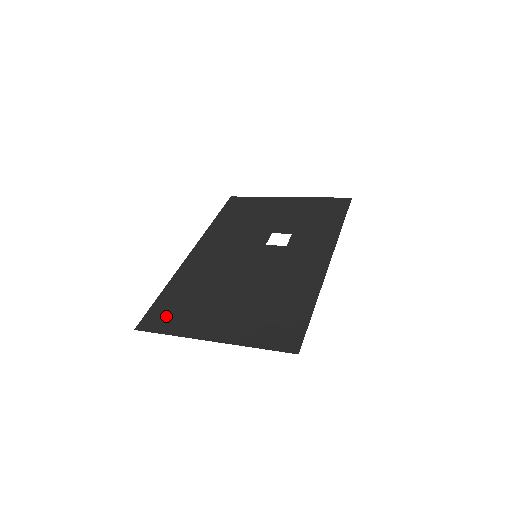
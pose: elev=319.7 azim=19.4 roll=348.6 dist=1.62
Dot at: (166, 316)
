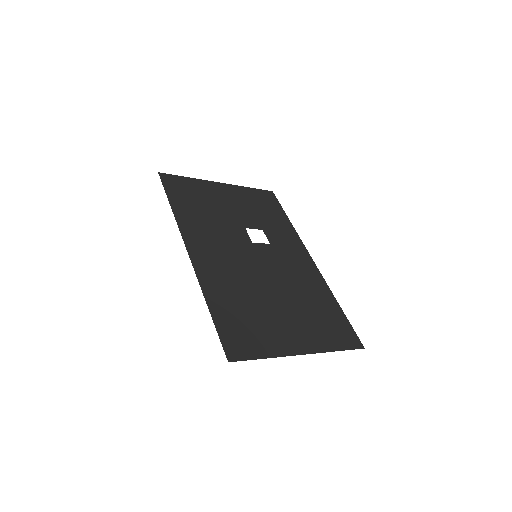
Dot at: (244, 338)
